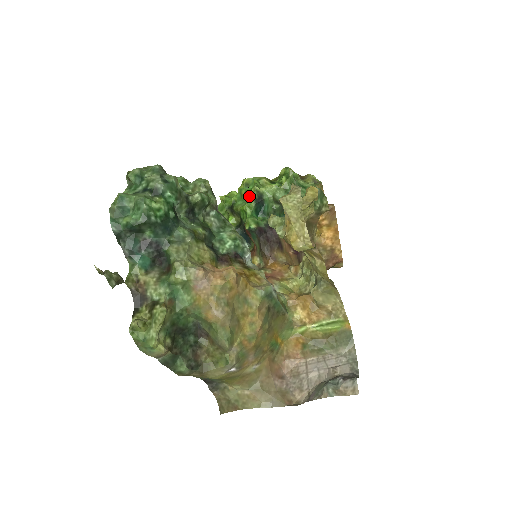
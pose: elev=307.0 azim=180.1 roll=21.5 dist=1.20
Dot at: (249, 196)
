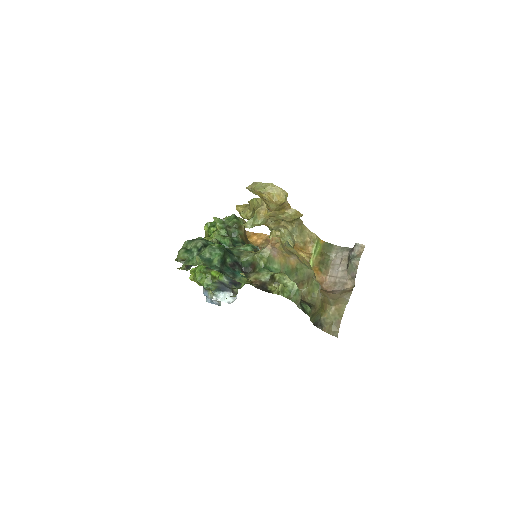
Dot at: occluded
